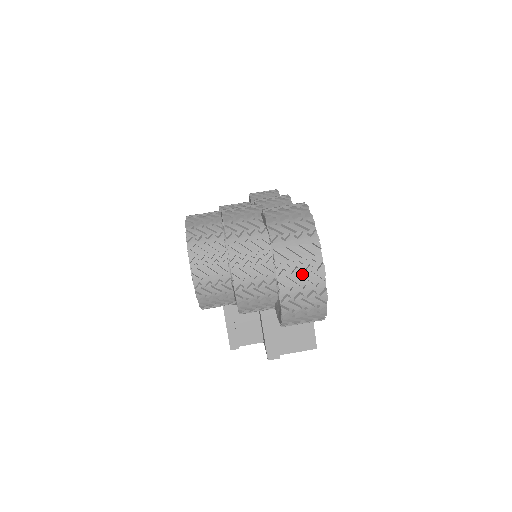
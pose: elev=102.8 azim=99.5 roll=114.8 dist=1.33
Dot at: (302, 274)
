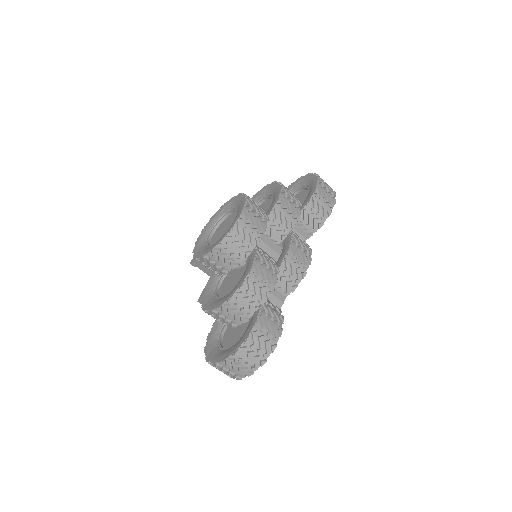
Dot at: (229, 371)
